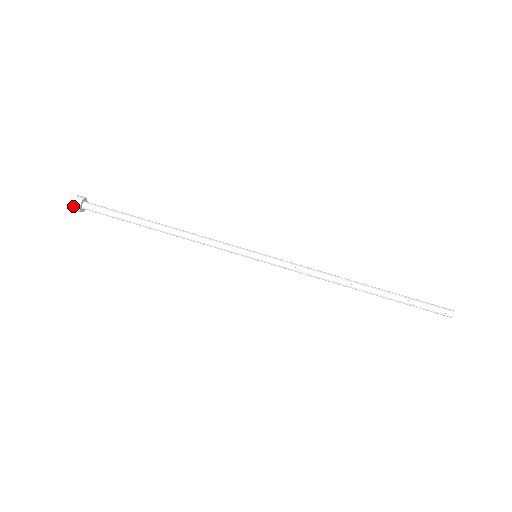
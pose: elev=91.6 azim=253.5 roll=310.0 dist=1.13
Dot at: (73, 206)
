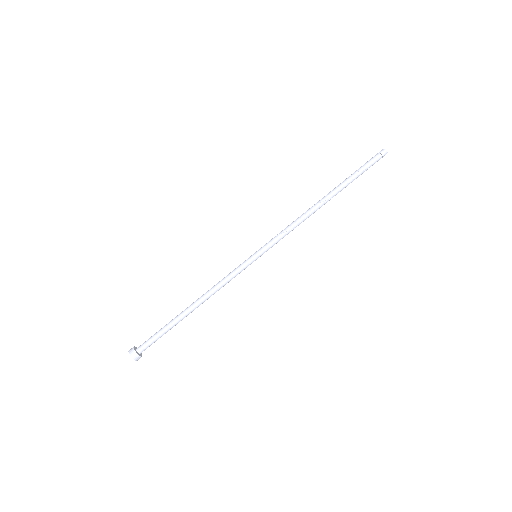
Dot at: (132, 357)
